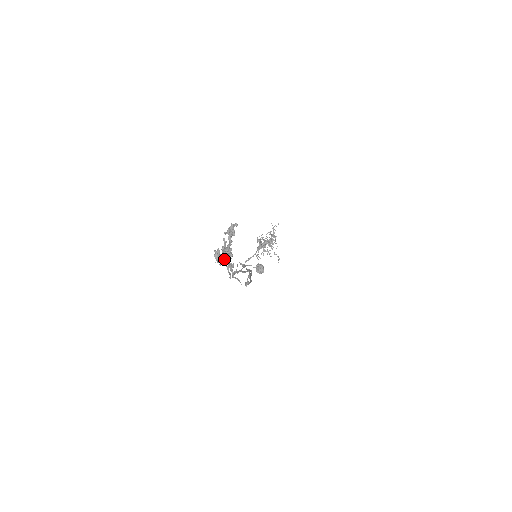
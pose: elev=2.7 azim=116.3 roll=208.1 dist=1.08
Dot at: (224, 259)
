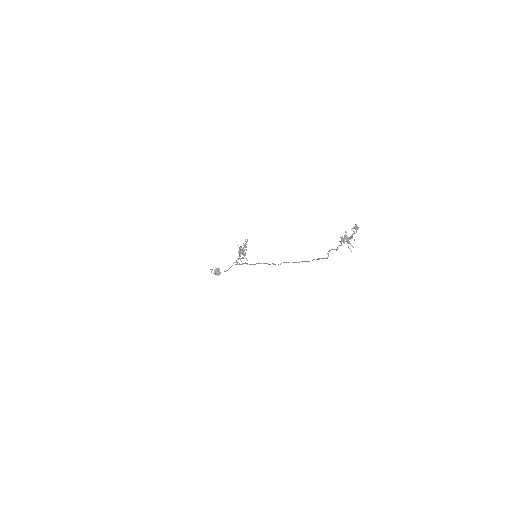
Dot at: (354, 239)
